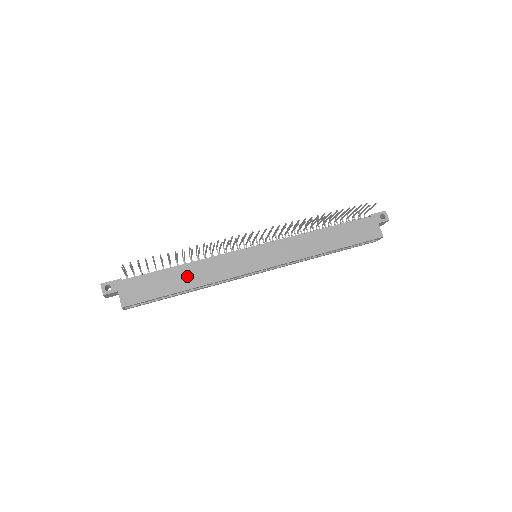
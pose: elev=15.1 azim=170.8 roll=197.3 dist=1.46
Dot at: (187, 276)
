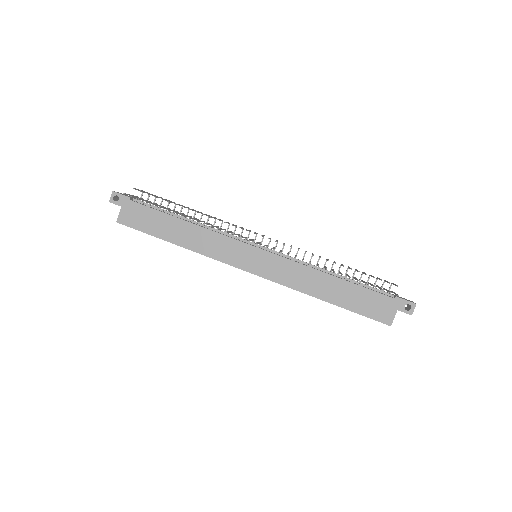
Dot at: (183, 233)
